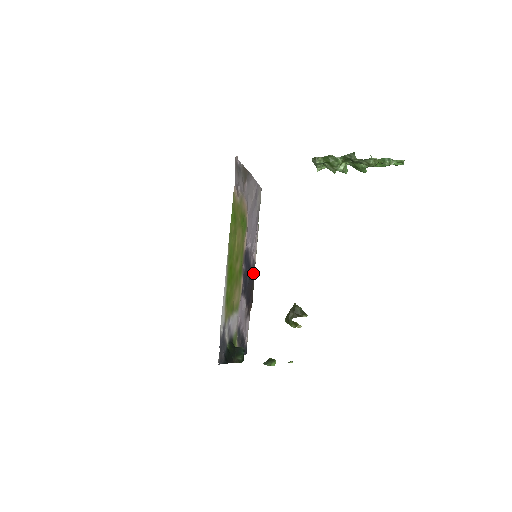
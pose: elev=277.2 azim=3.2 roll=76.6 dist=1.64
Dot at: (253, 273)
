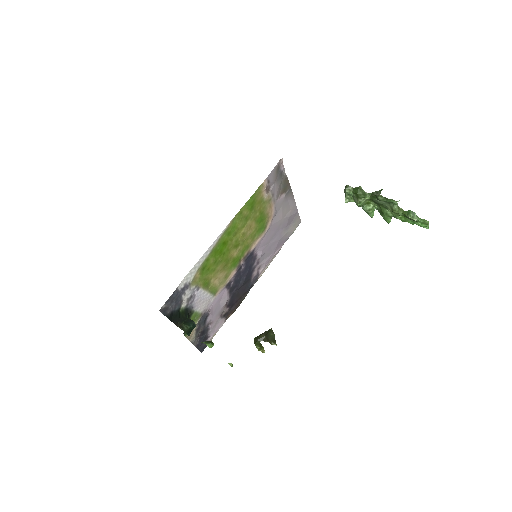
Dot at: (251, 285)
